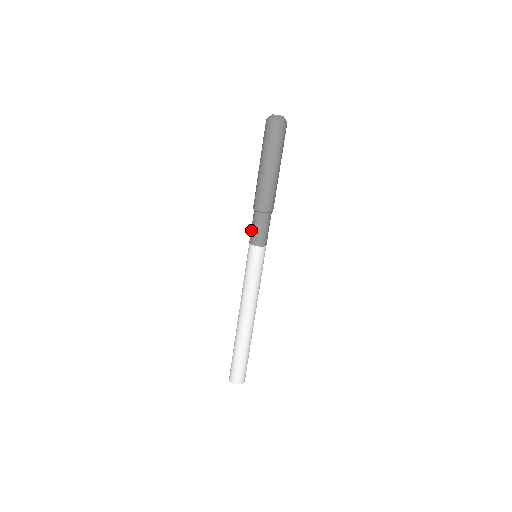
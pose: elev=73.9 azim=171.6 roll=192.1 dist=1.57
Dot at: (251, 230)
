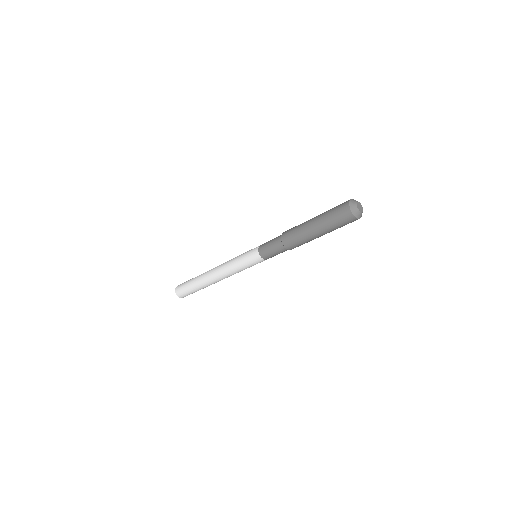
Dot at: (271, 254)
